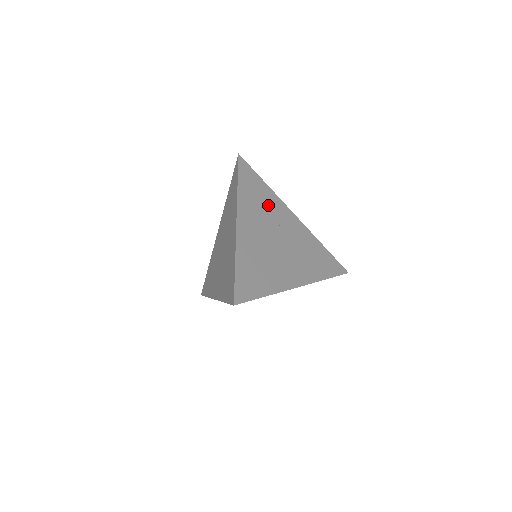
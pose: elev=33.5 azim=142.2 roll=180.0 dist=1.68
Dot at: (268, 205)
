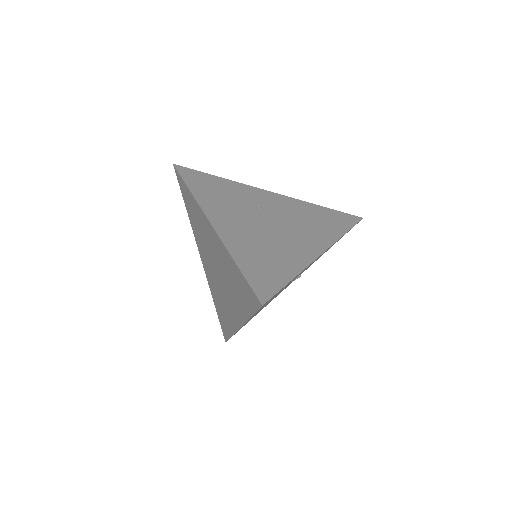
Dot at: (235, 194)
